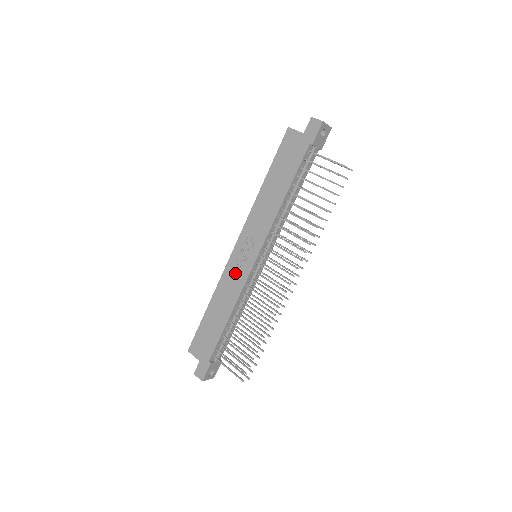
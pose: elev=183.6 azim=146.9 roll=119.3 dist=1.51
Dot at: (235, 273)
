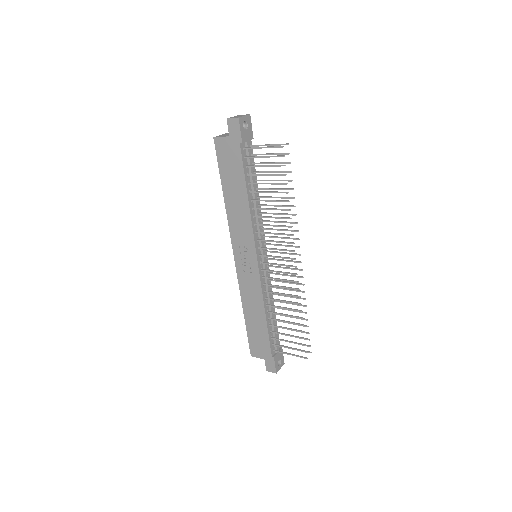
Dot at: (248, 280)
